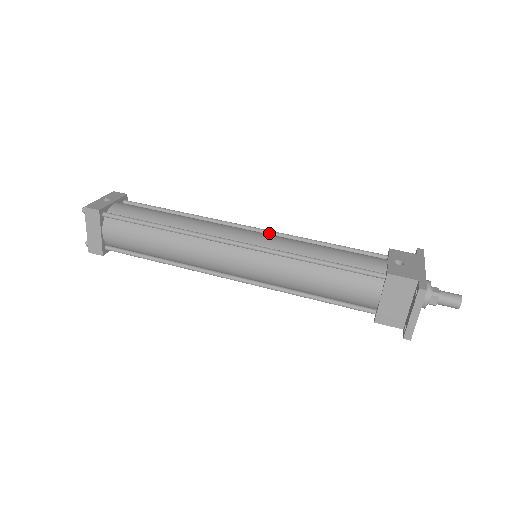
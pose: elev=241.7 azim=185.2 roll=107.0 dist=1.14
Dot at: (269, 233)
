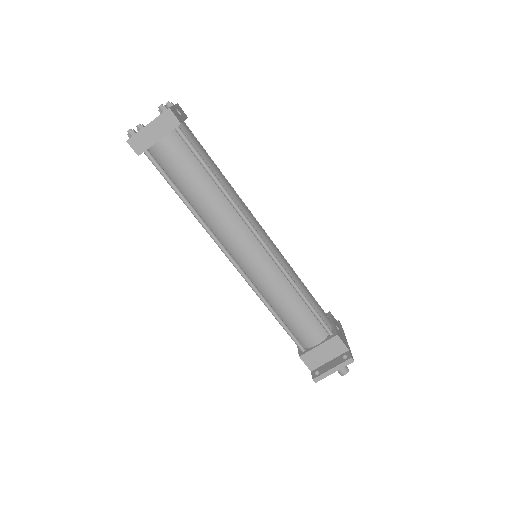
Dot at: occluded
